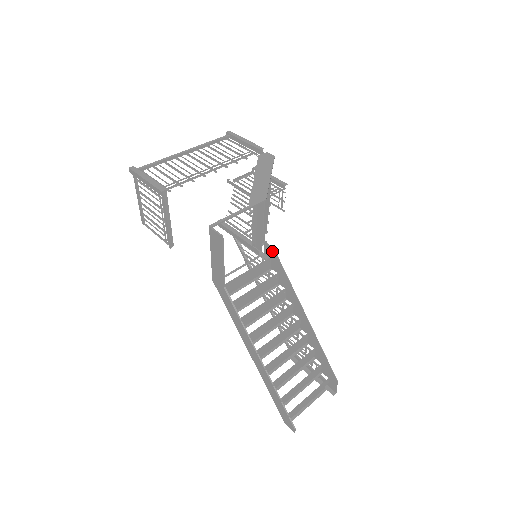
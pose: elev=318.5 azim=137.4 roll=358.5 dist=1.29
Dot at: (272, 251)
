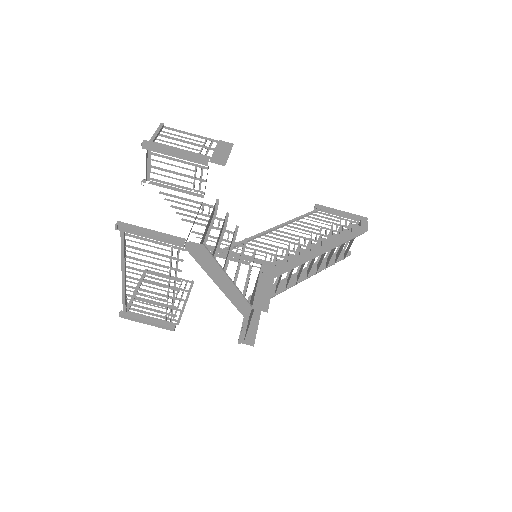
Dot at: (273, 275)
